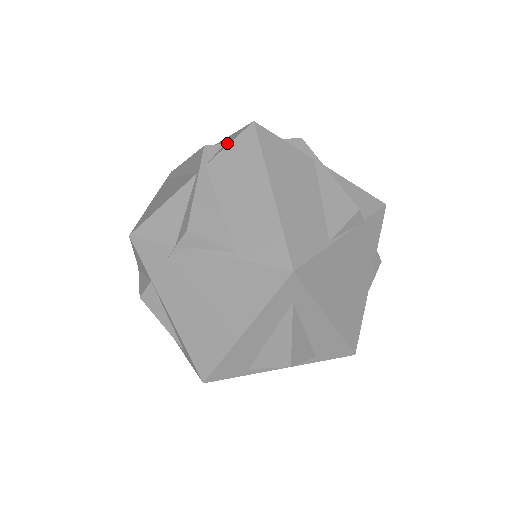
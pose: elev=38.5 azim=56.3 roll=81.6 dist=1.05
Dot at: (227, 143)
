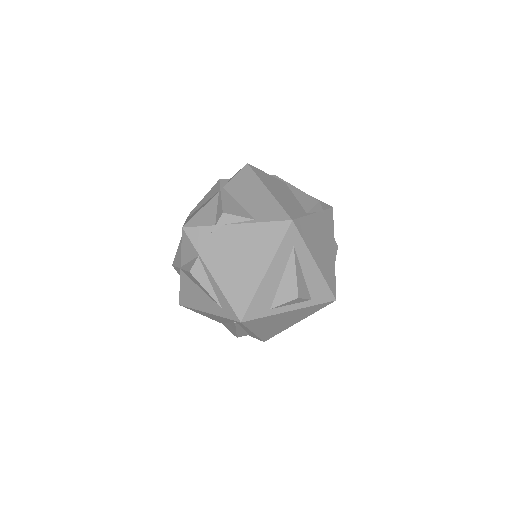
Dot at: (233, 176)
